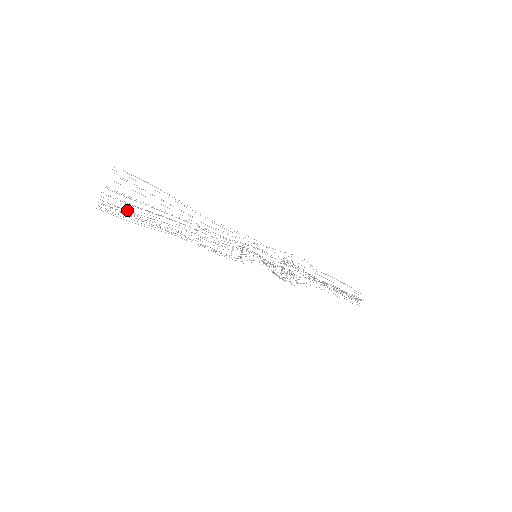
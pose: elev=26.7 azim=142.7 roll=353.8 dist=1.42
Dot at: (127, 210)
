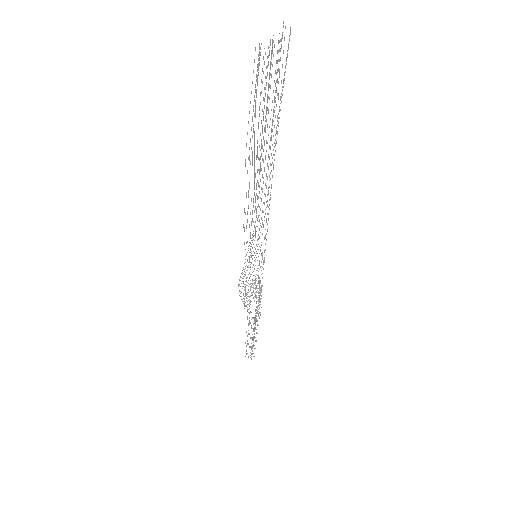
Dot at: occluded
